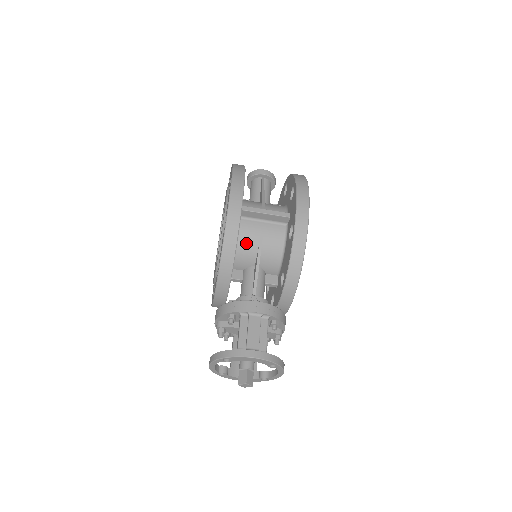
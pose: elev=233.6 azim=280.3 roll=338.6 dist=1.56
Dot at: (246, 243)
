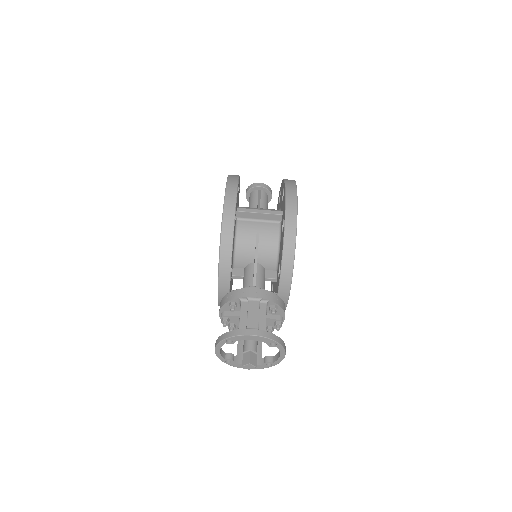
Dot at: (244, 241)
